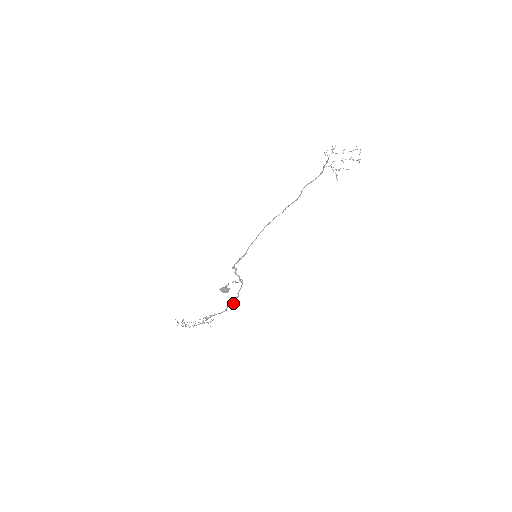
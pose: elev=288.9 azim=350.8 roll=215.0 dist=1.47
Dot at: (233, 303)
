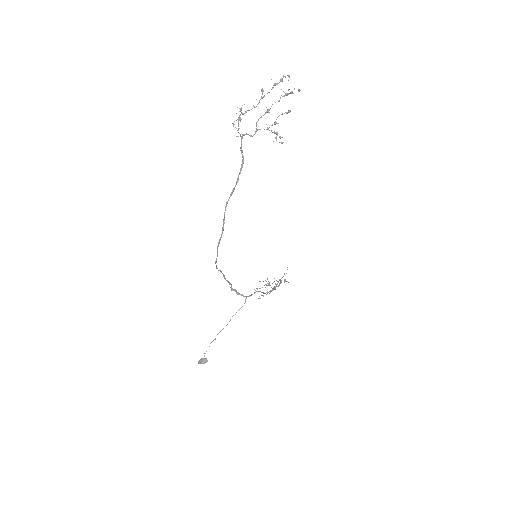
Dot at: (274, 289)
